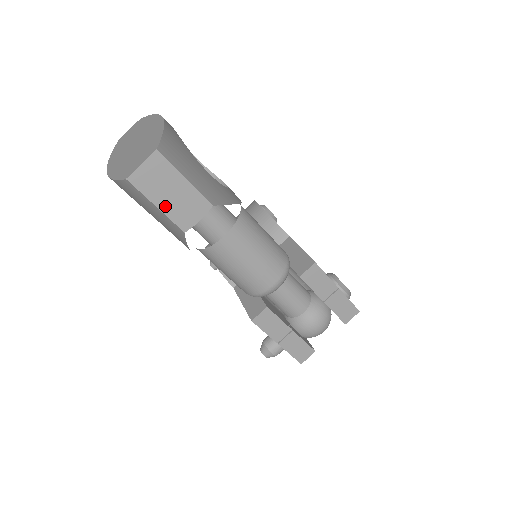
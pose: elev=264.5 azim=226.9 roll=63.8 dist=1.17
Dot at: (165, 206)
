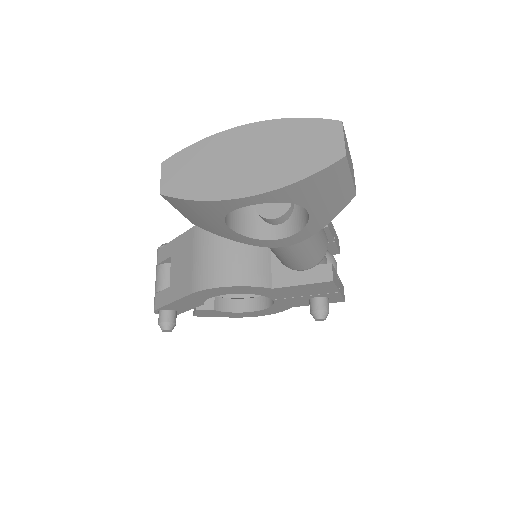
Dot at: (351, 174)
